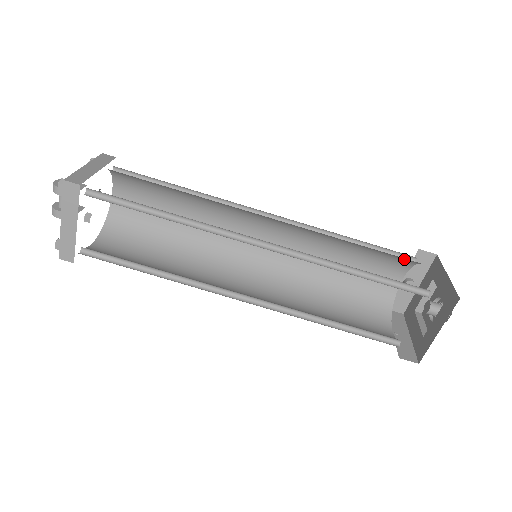
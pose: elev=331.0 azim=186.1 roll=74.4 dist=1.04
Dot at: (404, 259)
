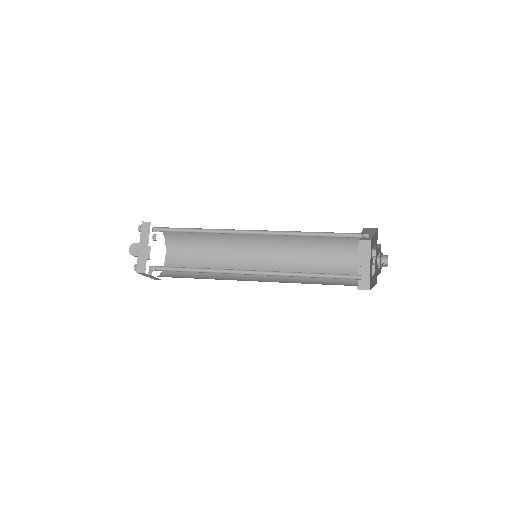
Dot at: occluded
